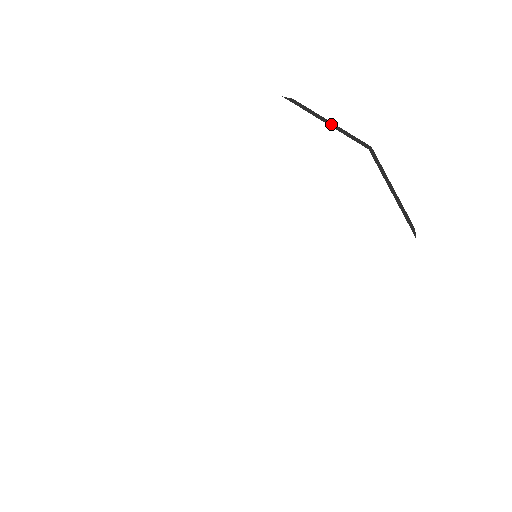
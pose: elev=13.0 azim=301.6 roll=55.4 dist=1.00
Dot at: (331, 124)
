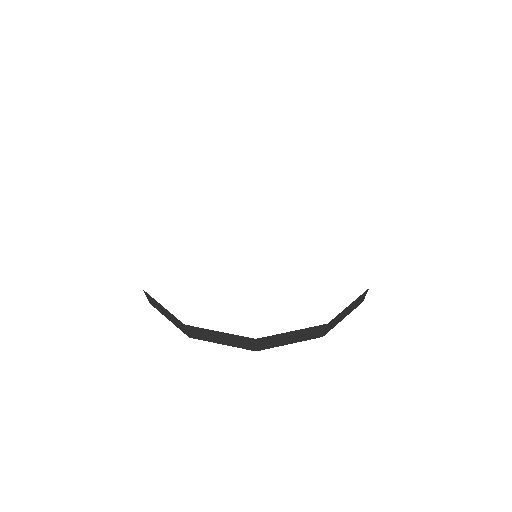
Dot at: occluded
